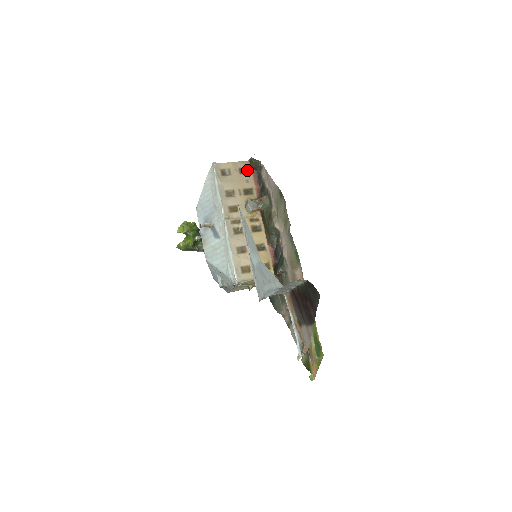
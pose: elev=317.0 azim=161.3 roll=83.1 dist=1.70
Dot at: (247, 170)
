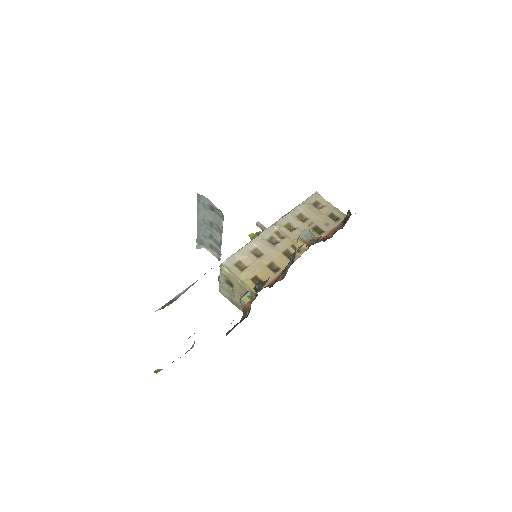
Dot at: (337, 219)
